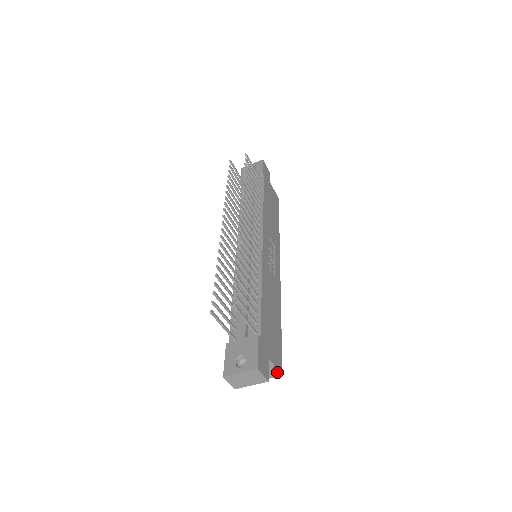
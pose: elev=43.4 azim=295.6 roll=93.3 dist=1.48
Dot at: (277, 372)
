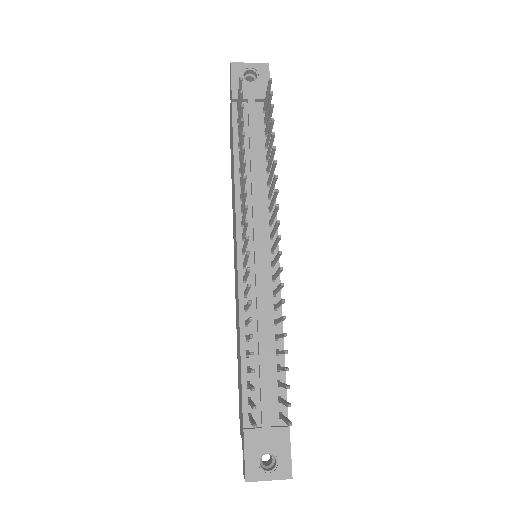
Dot at: occluded
